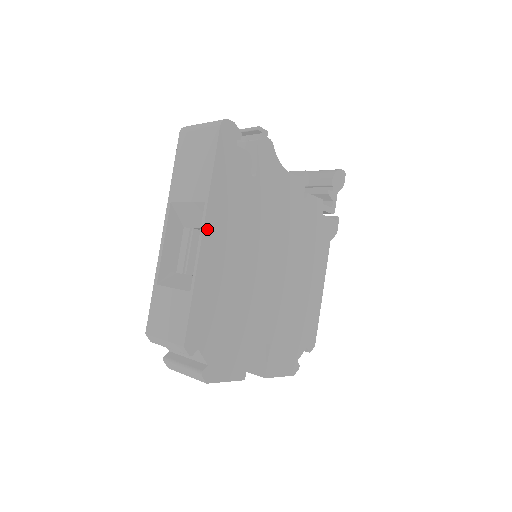
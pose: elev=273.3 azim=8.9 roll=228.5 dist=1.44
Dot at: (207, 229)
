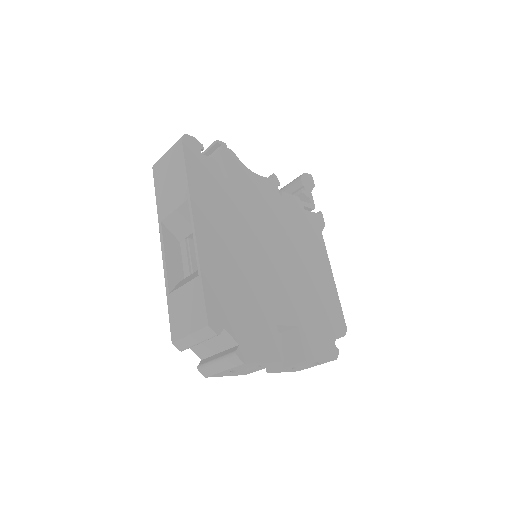
Dot at: (197, 220)
